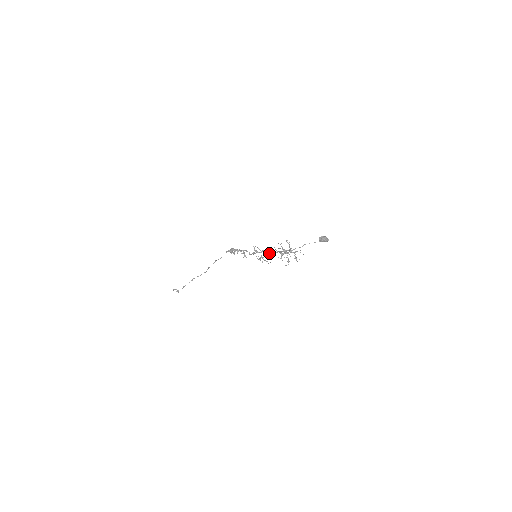
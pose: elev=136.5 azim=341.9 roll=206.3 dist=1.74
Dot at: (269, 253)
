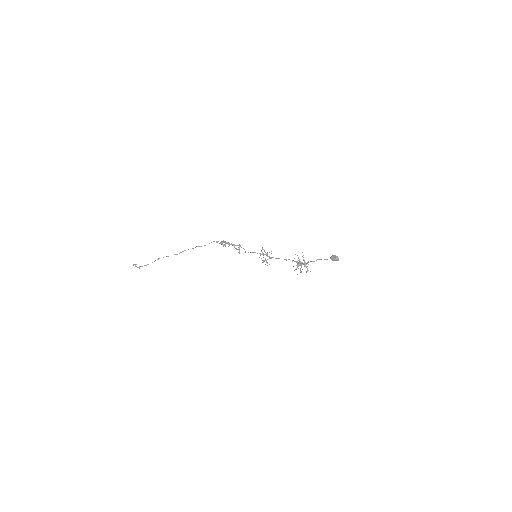
Dot at: (276, 258)
